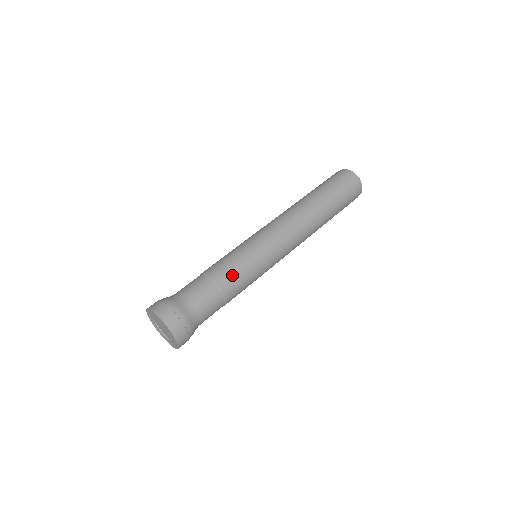
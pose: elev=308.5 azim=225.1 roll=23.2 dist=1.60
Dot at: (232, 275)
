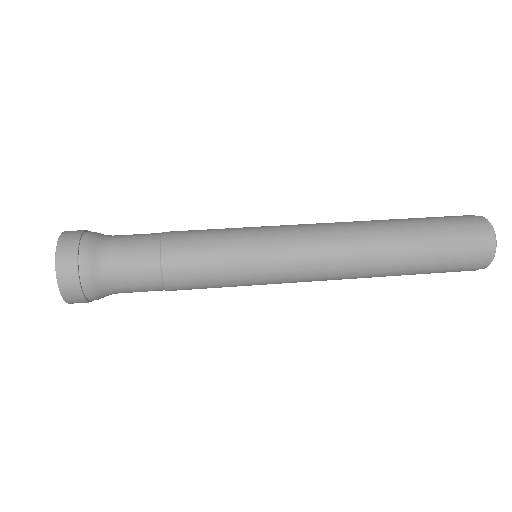
Dot at: (190, 237)
